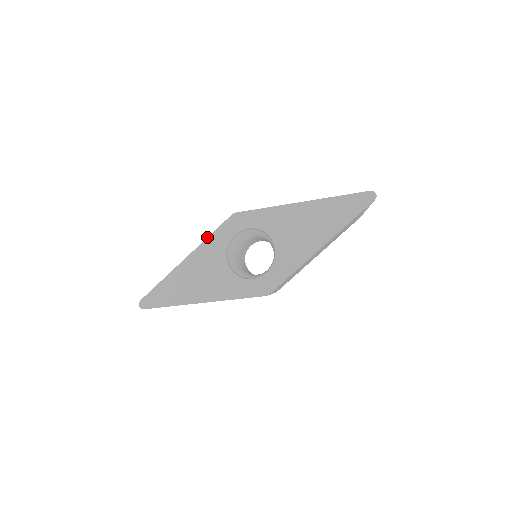
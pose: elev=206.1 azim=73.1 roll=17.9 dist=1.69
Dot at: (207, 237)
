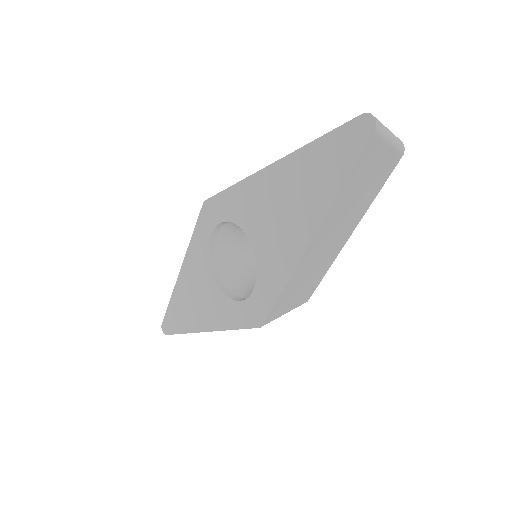
Dot at: occluded
